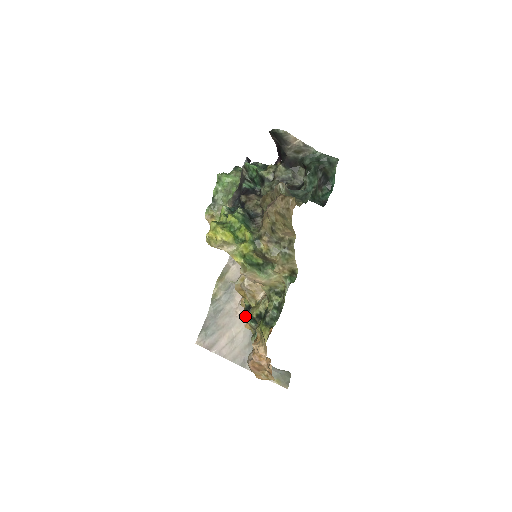
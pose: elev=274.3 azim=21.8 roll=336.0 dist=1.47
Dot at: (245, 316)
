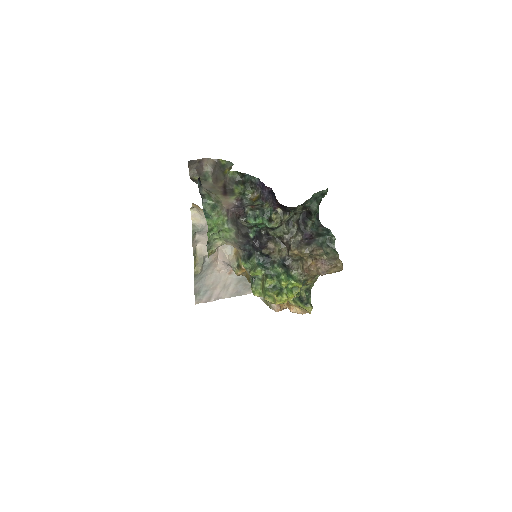
Dot at: occluded
